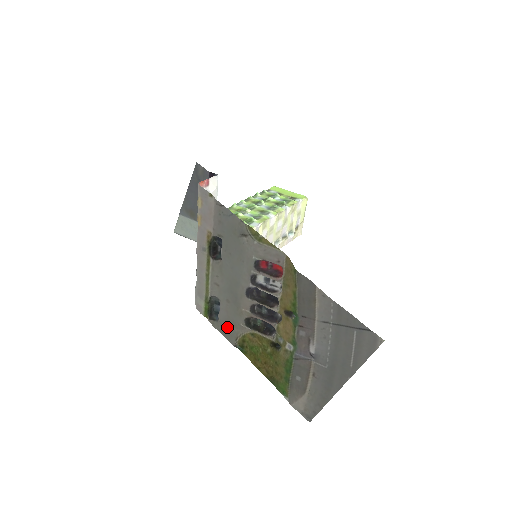
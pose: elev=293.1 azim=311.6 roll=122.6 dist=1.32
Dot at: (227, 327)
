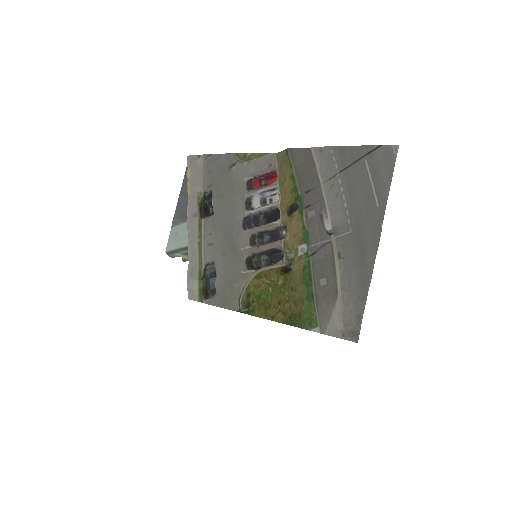
Dot at: (226, 291)
